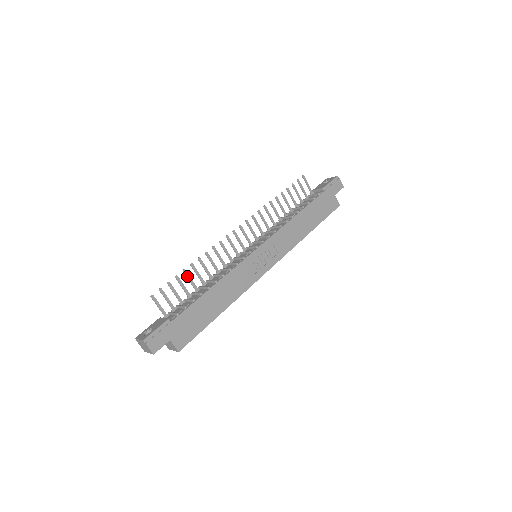
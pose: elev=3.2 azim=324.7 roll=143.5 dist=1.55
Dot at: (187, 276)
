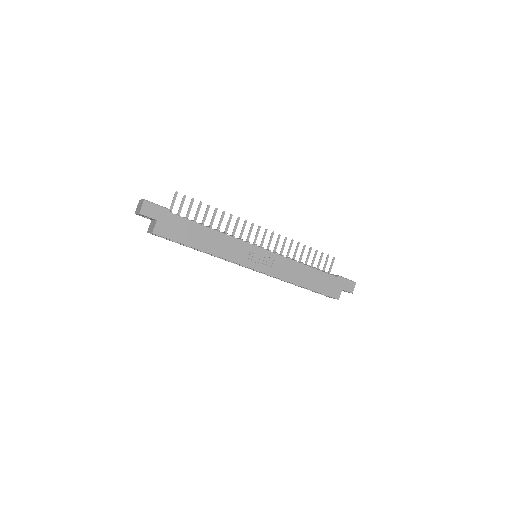
Dot at: (207, 211)
